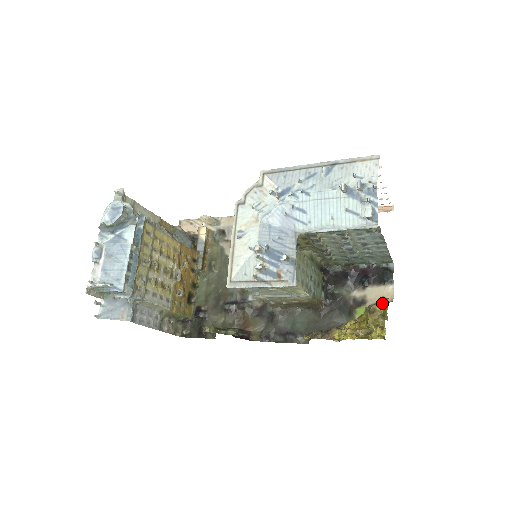
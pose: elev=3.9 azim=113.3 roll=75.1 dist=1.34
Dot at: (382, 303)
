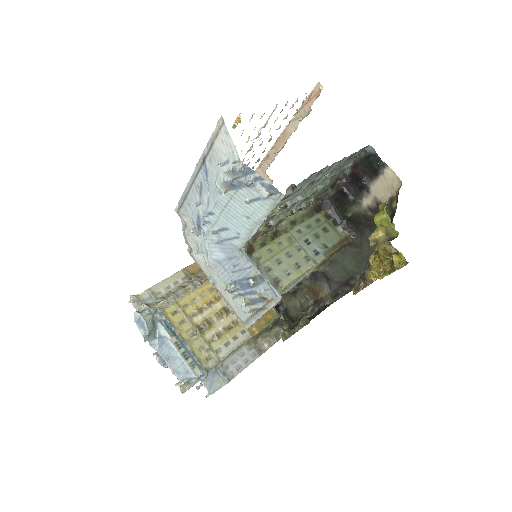
Dot at: (379, 223)
